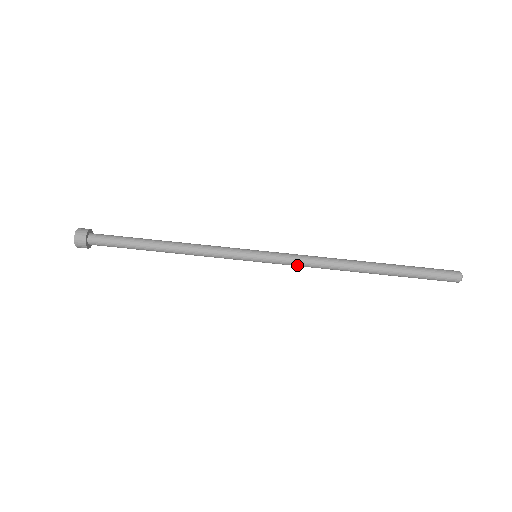
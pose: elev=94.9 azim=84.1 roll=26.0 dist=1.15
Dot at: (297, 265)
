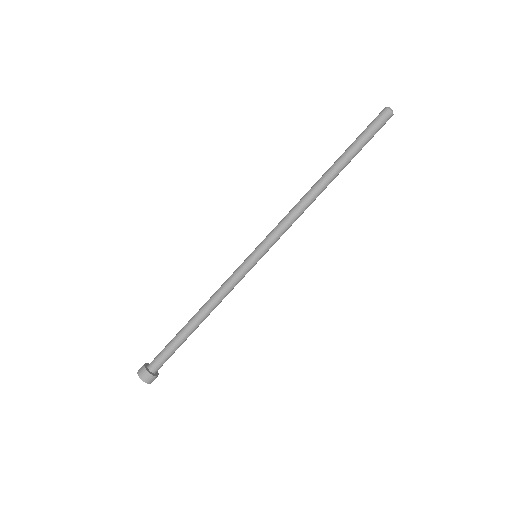
Dot at: (286, 230)
